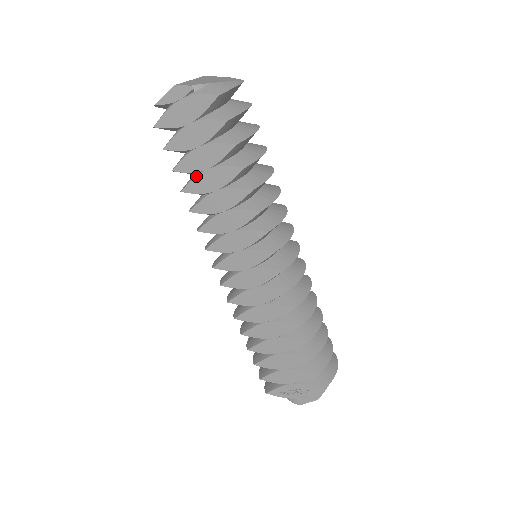
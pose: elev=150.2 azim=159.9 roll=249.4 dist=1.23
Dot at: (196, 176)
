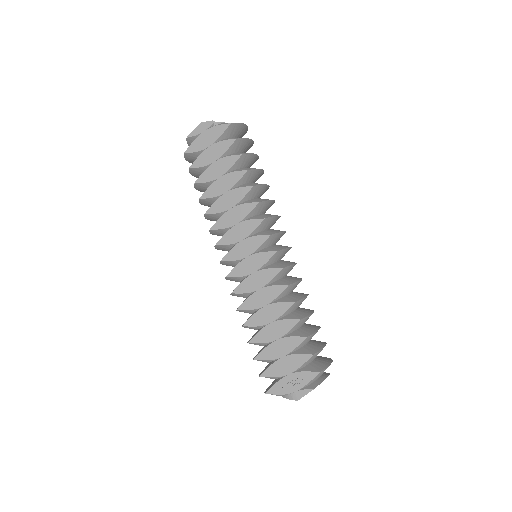
Dot at: (212, 184)
